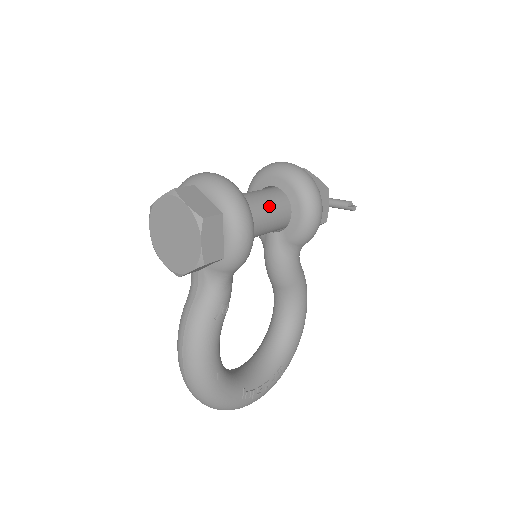
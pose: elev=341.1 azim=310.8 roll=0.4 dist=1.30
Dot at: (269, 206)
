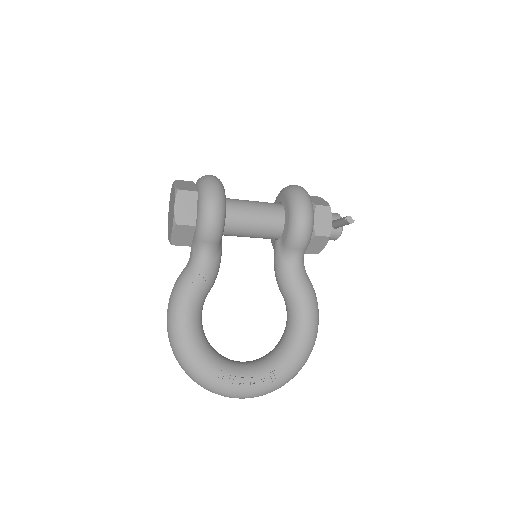
Dot at: (260, 208)
